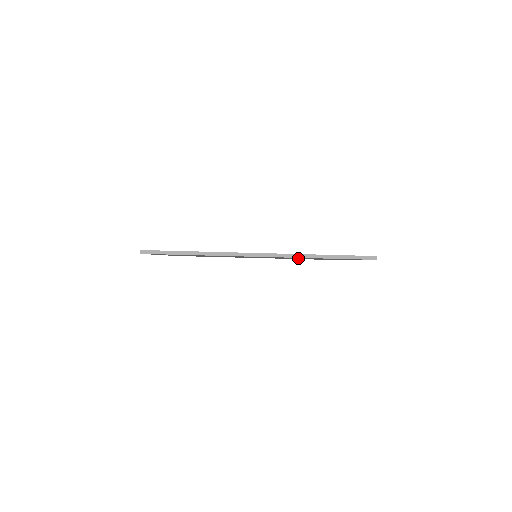
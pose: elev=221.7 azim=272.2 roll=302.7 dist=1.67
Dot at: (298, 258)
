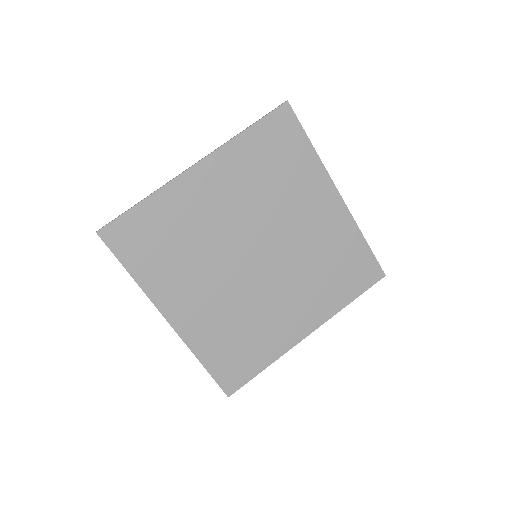
Dot at: (282, 212)
